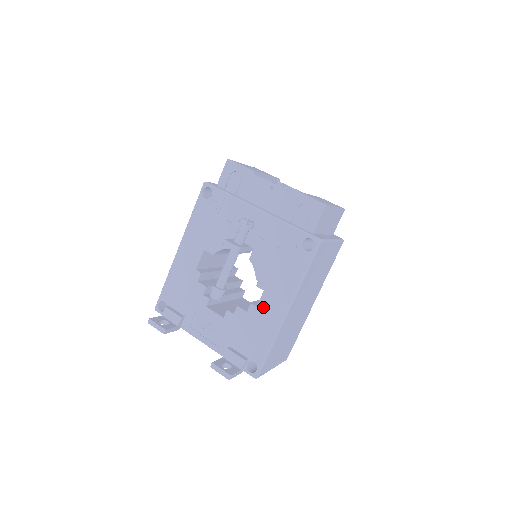
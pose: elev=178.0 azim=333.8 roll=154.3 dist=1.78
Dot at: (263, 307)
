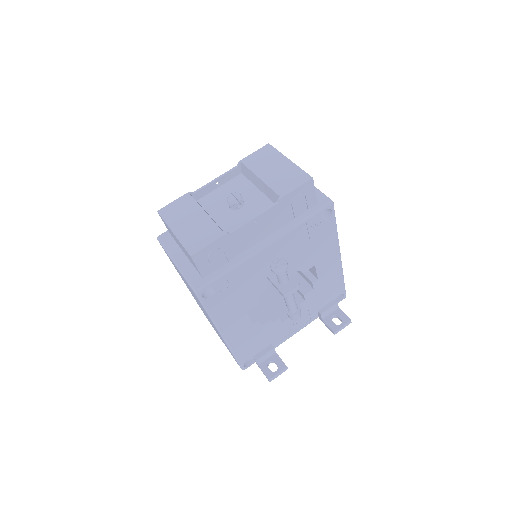
Dot at: (323, 274)
